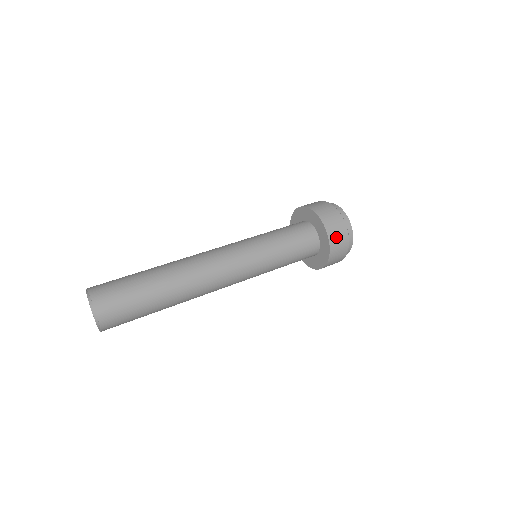
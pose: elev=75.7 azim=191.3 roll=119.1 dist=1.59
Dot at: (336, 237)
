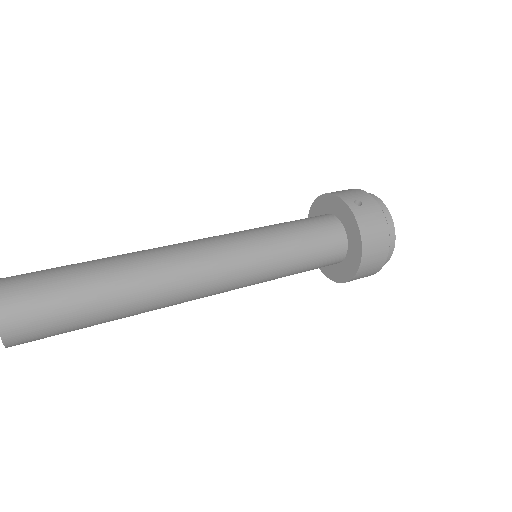
Dot at: (358, 205)
